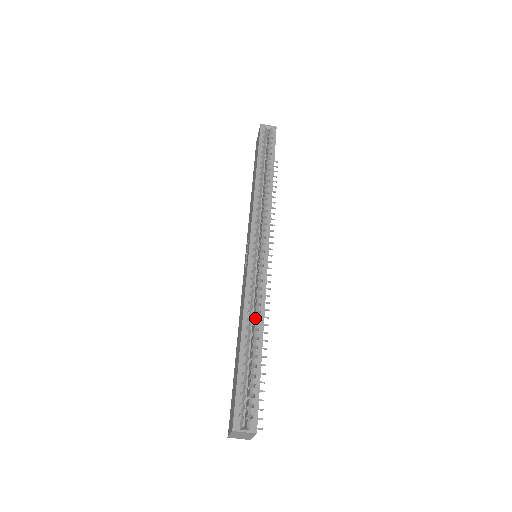
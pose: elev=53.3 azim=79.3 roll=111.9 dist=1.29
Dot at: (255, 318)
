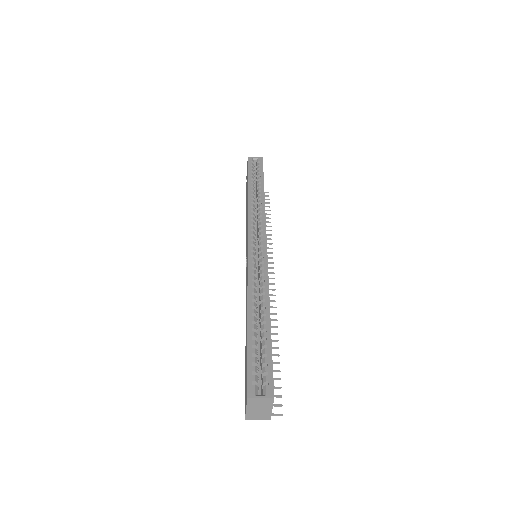
Dot at: (260, 299)
